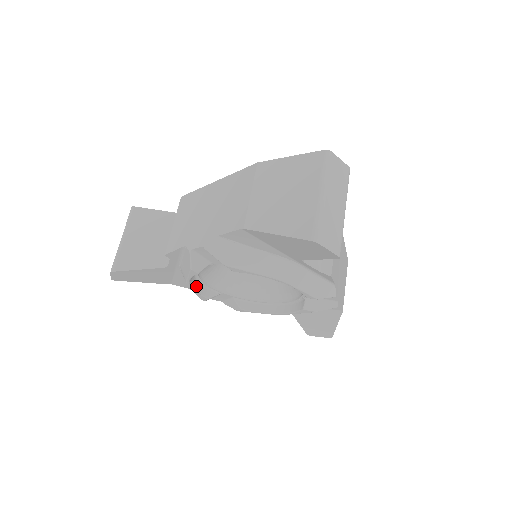
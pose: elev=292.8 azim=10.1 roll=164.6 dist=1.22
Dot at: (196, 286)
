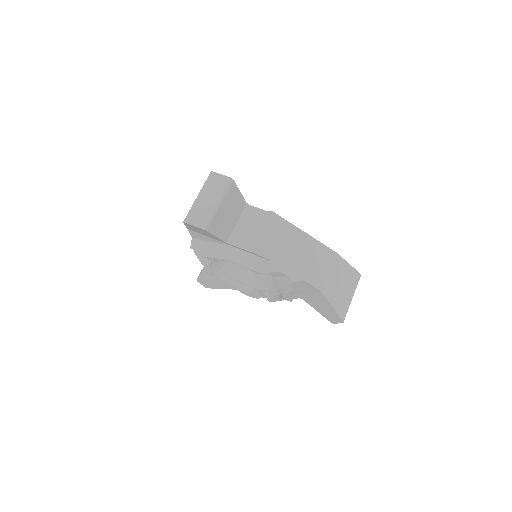
Dot at: (231, 283)
